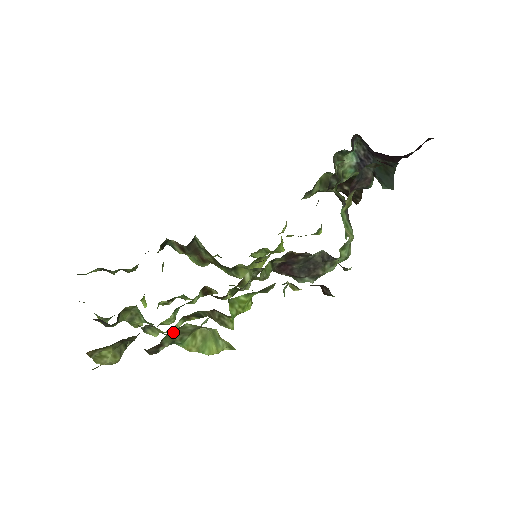
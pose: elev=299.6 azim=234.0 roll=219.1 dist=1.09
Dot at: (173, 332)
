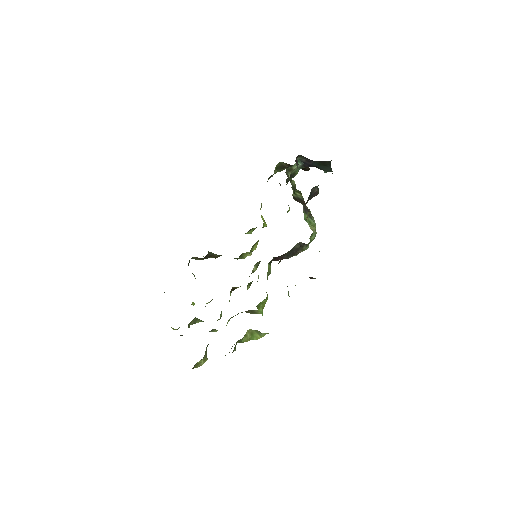
Dot at: (236, 343)
